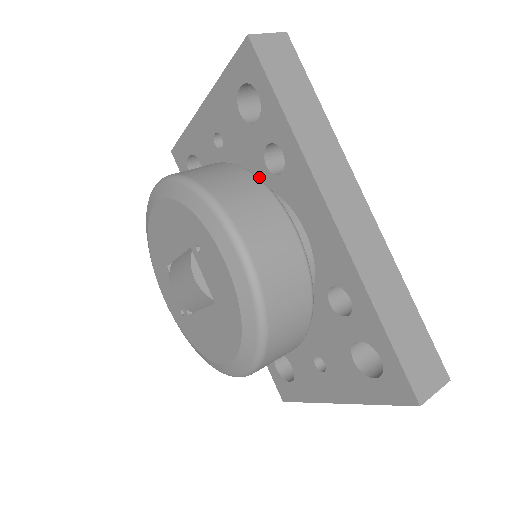
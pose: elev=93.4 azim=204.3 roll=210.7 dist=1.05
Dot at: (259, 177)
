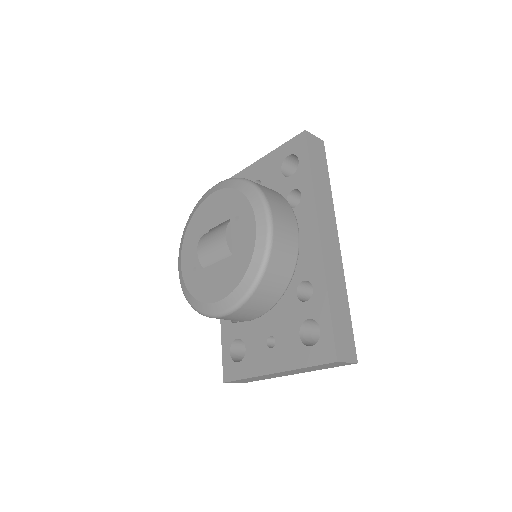
Dot at: occluded
